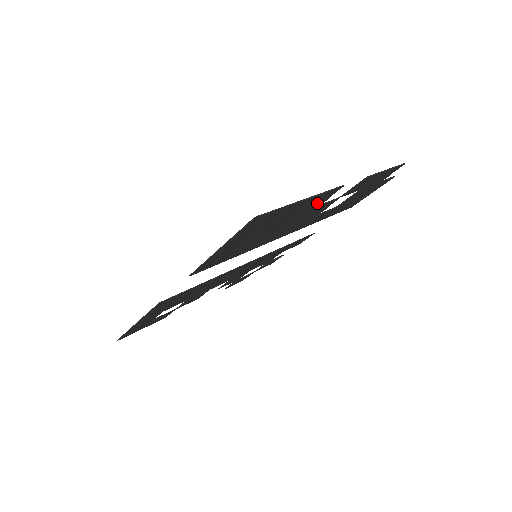
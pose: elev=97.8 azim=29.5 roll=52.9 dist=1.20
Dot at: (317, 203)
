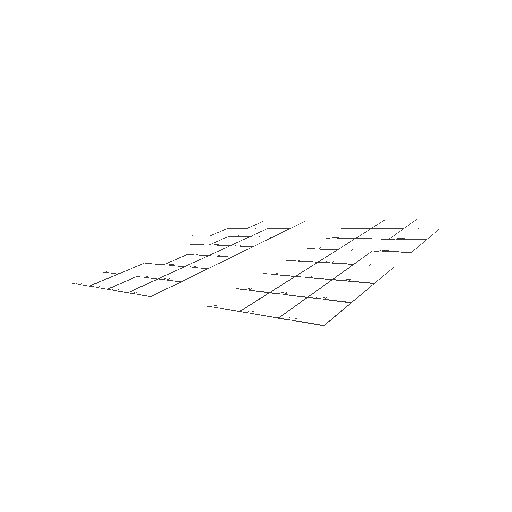
Dot at: occluded
